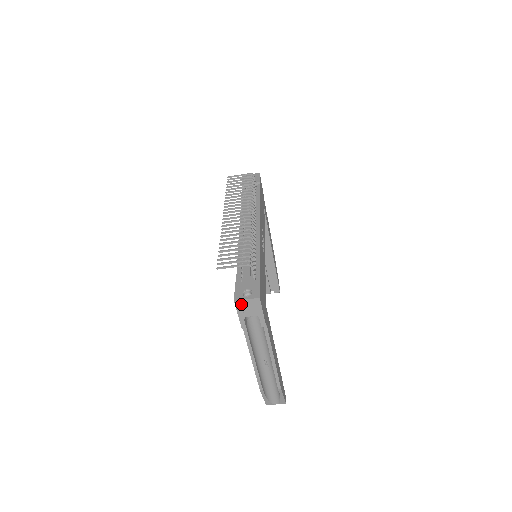
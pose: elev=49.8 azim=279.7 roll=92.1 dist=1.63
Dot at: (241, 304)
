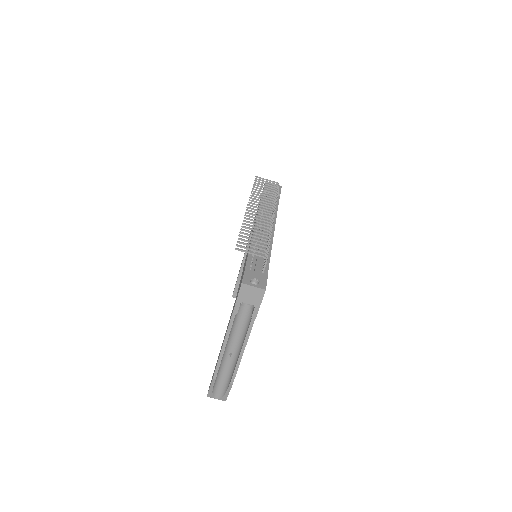
Dot at: (246, 289)
